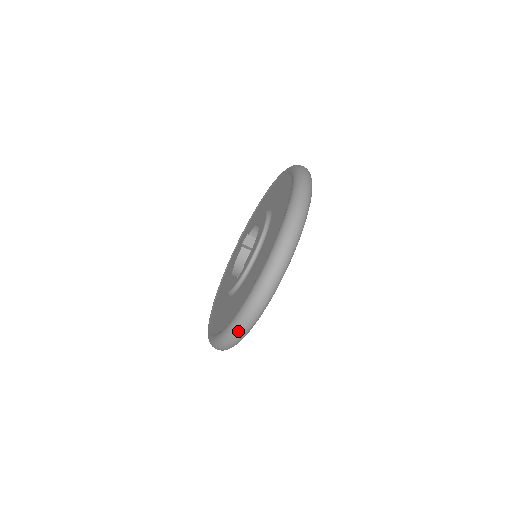
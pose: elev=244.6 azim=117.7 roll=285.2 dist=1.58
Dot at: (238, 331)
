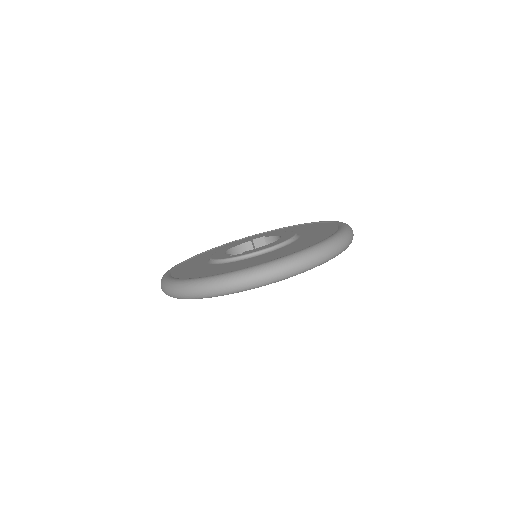
Dot at: (198, 289)
